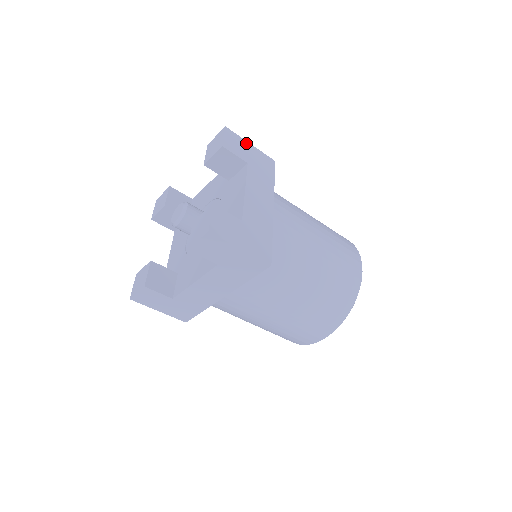
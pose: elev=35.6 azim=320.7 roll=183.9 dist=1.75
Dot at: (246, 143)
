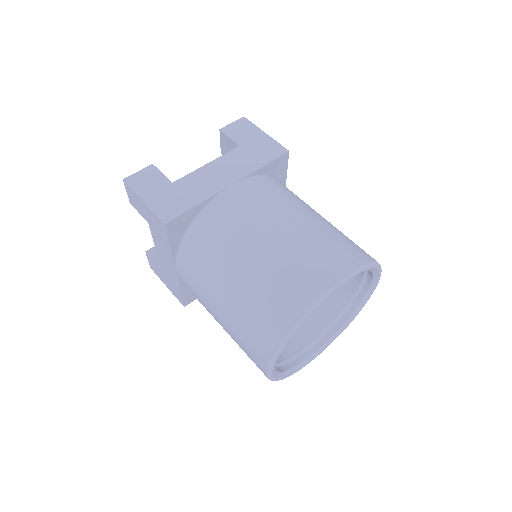
Dot at: (259, 131)
